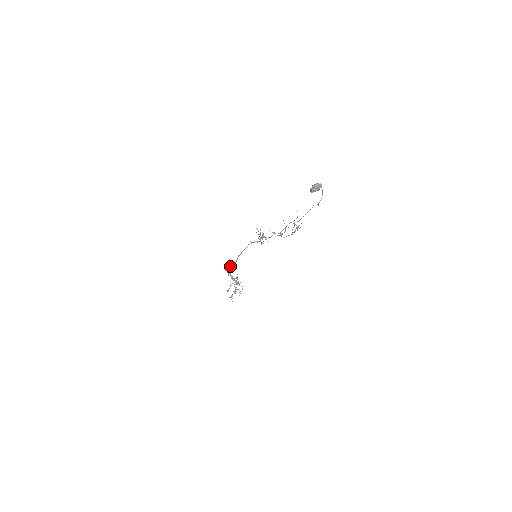
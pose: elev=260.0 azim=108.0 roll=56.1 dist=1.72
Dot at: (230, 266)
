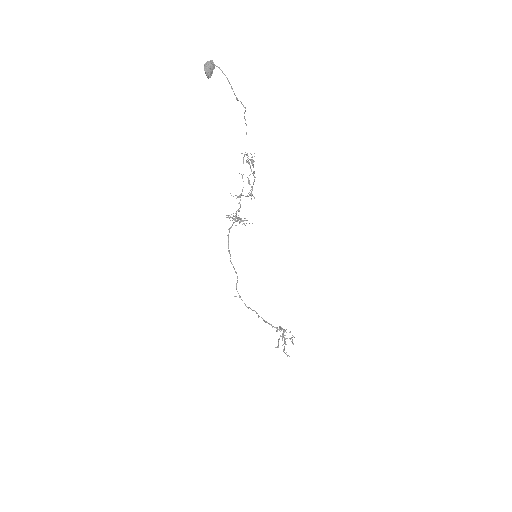
Dot at: (236, 288)
